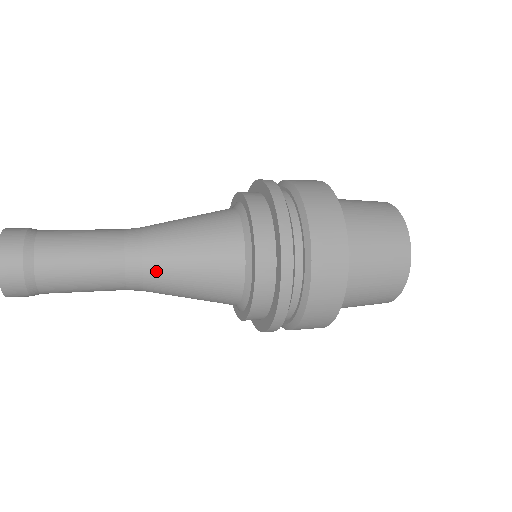
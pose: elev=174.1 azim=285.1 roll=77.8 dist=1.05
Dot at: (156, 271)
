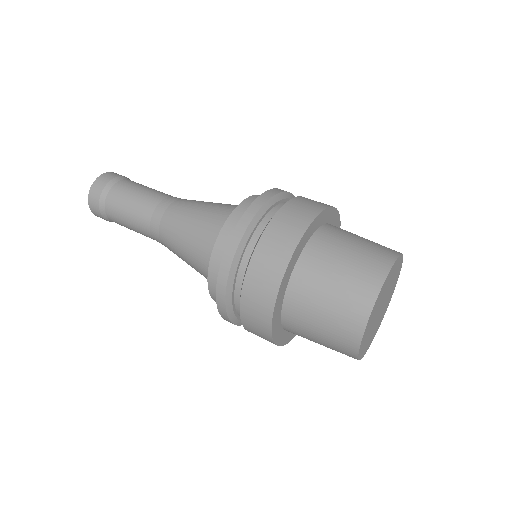
Dot at: (167, 224)
